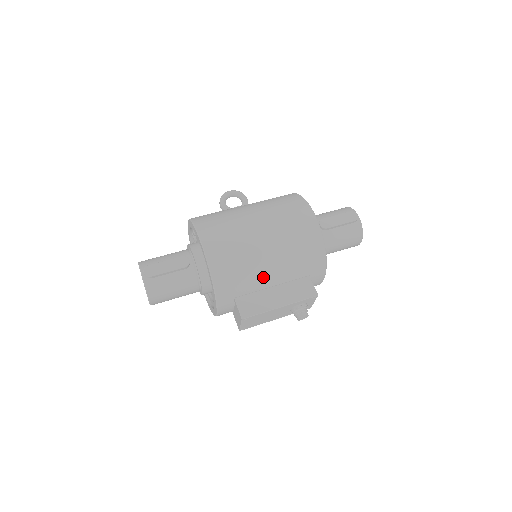
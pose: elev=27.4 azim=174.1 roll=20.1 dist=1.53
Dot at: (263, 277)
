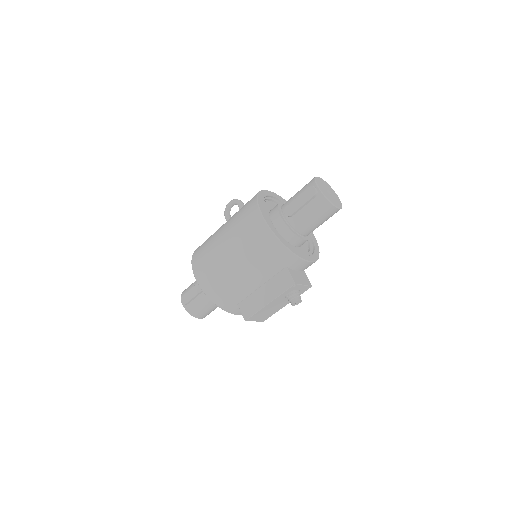
Dot at: (246, 284)
